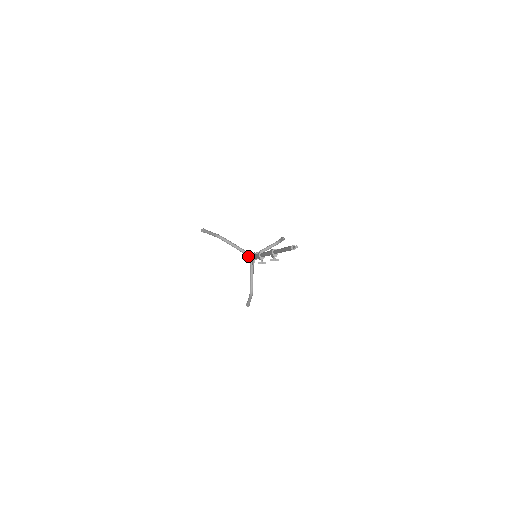
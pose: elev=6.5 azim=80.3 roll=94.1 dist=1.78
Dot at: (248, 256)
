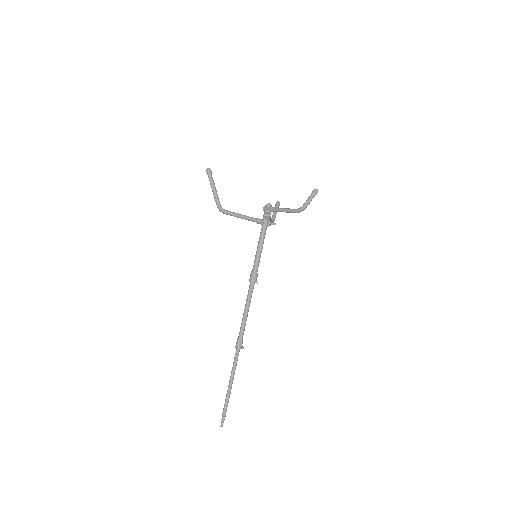
Dot at: (259, 223)
